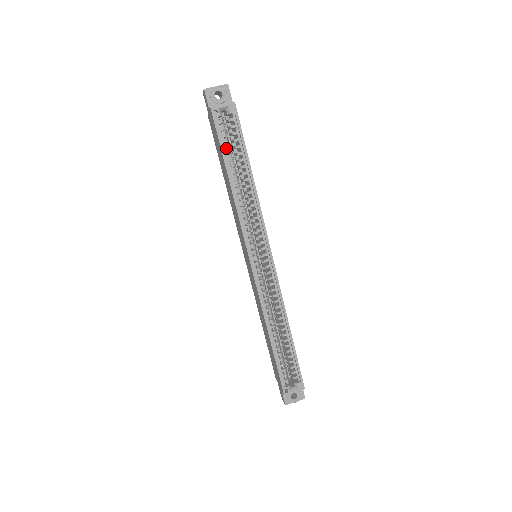
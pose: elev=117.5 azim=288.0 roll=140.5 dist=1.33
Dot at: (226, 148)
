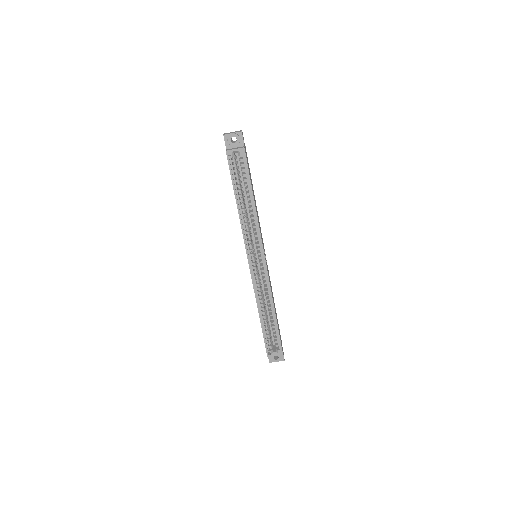
Dot at: (236, 180)
